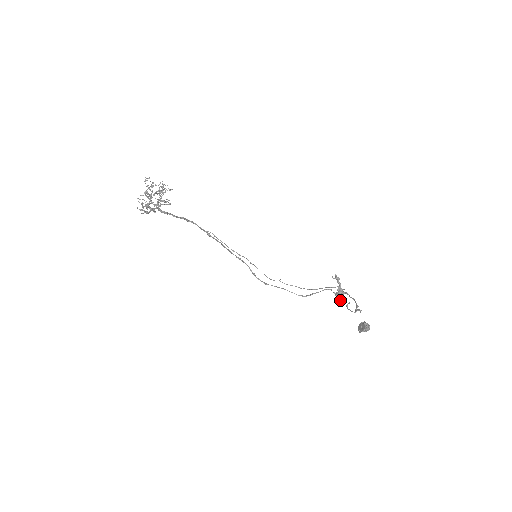
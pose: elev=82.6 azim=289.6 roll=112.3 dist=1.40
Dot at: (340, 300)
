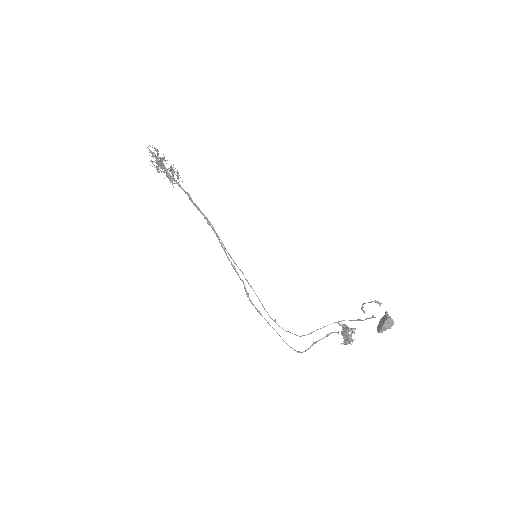
Dot at: (349, 337)
